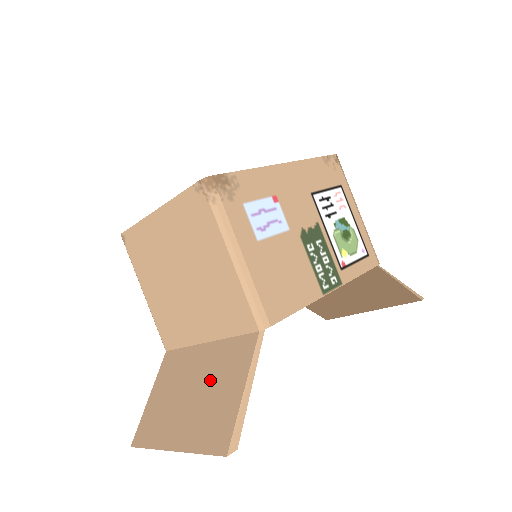
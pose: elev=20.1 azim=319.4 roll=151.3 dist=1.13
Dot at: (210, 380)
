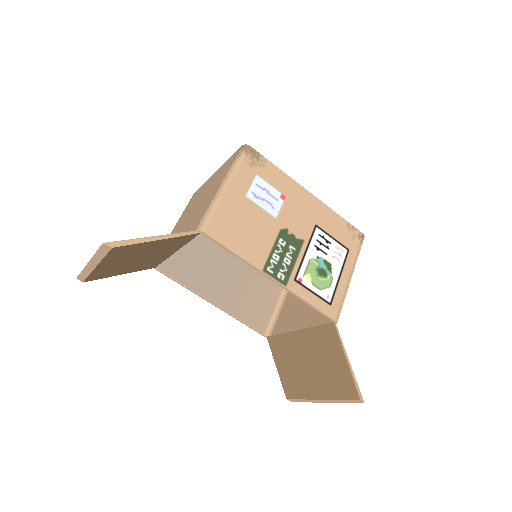
Dot at: occluded
